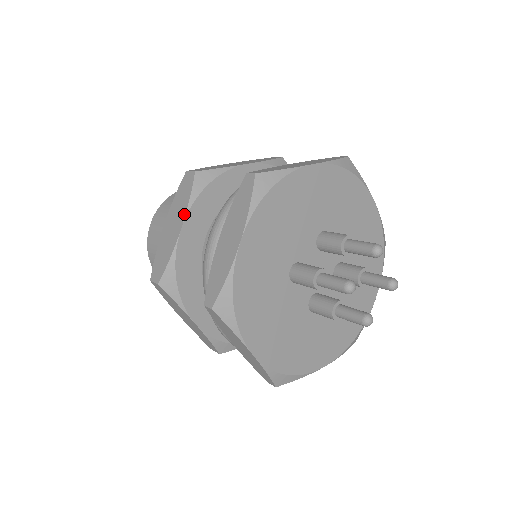
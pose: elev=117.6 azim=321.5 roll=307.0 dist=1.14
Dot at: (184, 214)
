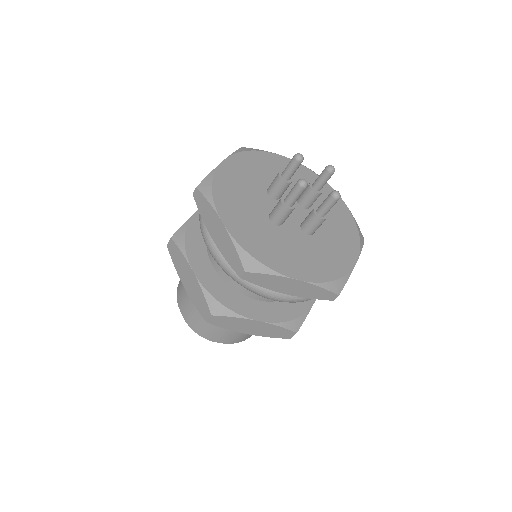
Dot at: (187, 263)
